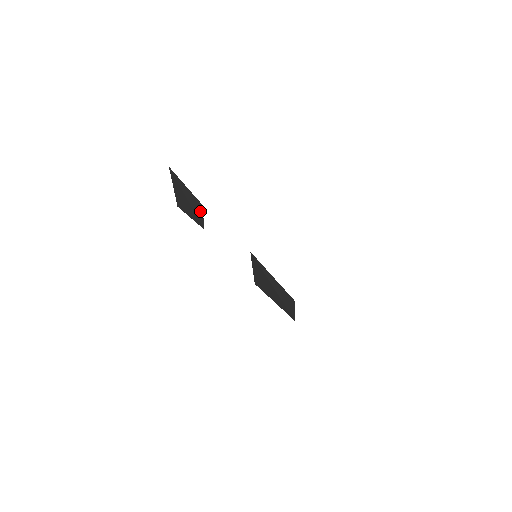
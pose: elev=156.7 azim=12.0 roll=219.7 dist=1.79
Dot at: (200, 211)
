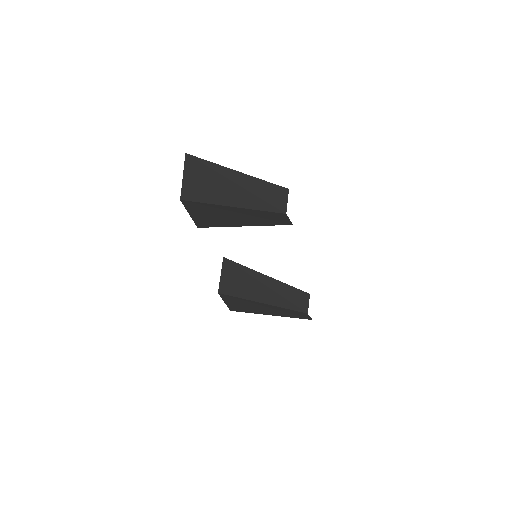
Dot at: (280, 196)
